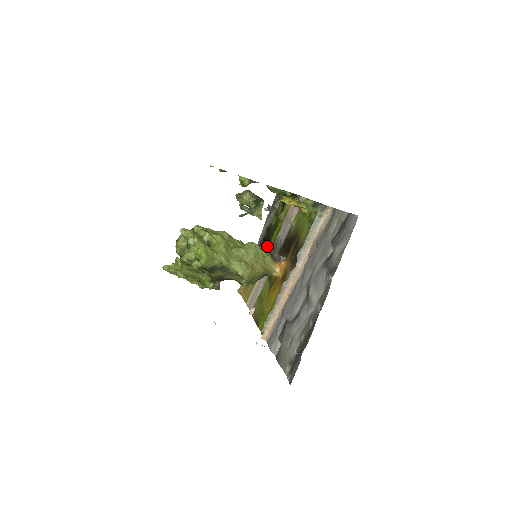
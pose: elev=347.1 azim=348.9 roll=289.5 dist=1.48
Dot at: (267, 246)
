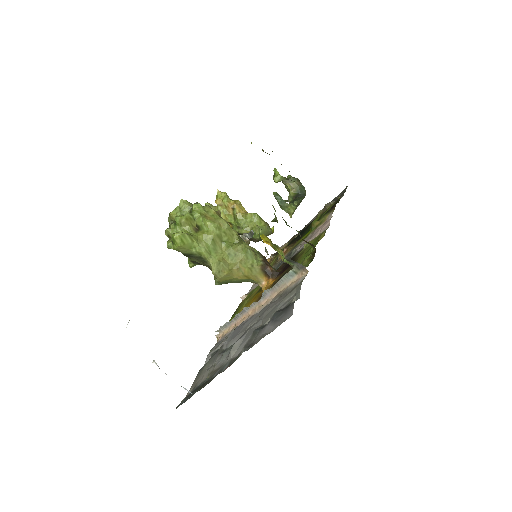
Dot at: (295, 242)
